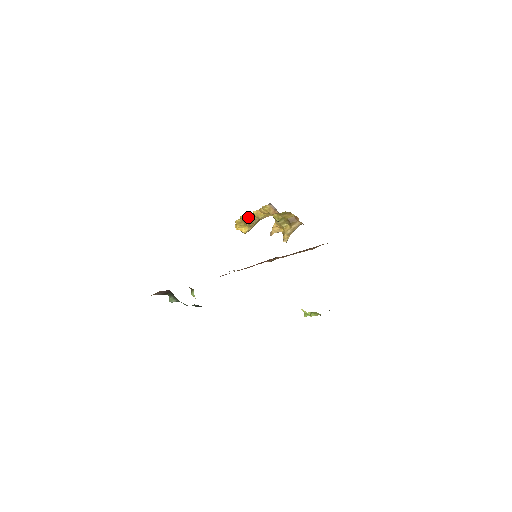
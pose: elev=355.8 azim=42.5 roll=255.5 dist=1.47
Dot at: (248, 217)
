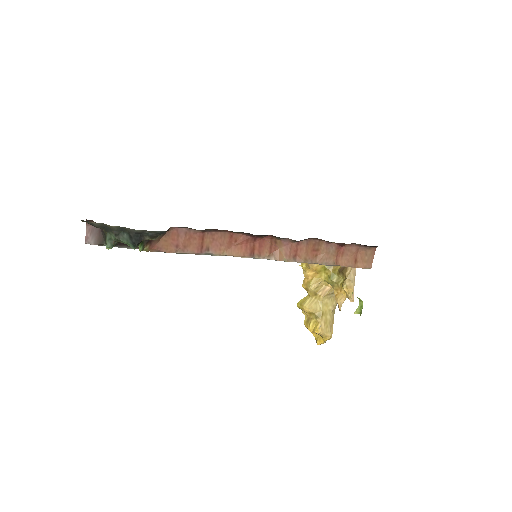
Dot at: (304, 300)
